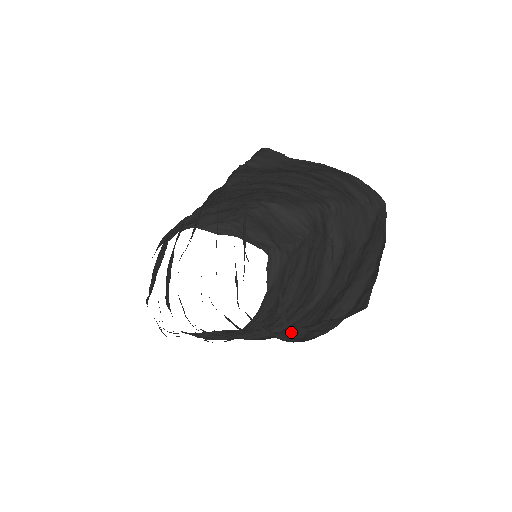
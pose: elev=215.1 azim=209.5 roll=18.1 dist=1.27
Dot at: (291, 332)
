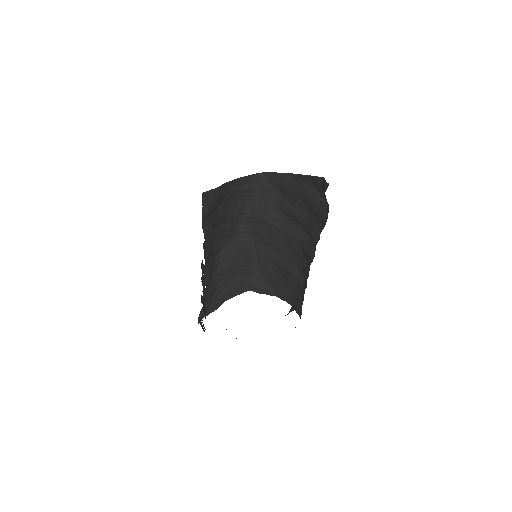
Dot at: (318, 238)
